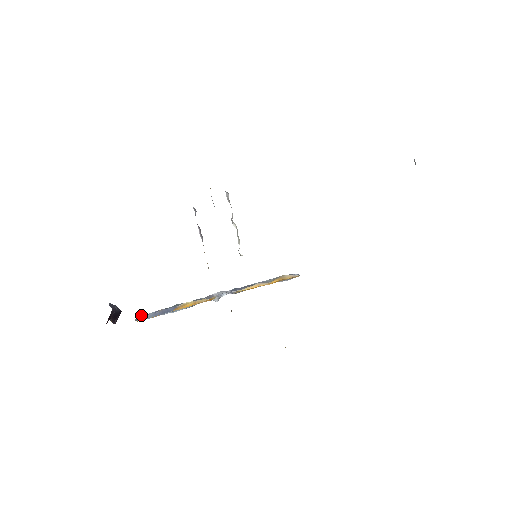
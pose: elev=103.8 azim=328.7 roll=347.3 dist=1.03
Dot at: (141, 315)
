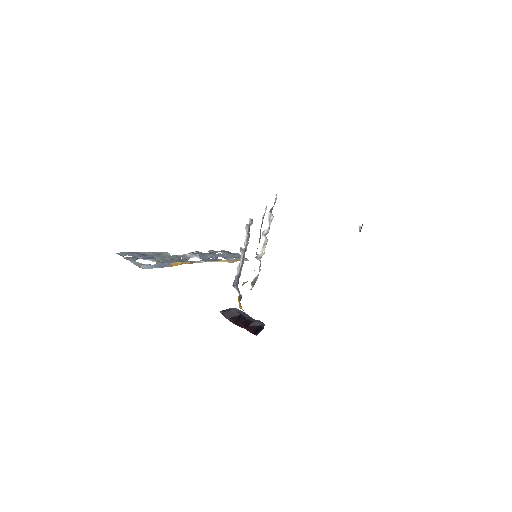
Dot at: occluded
